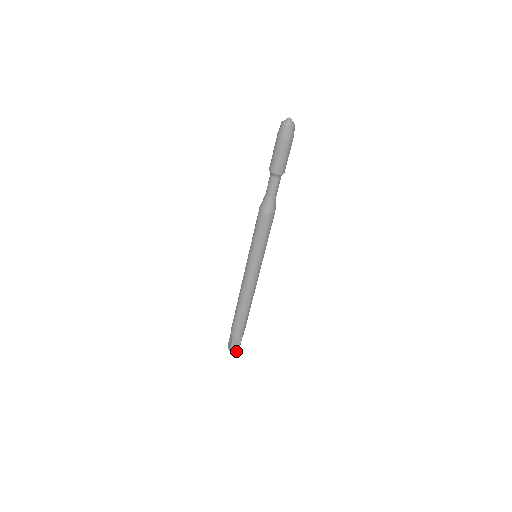
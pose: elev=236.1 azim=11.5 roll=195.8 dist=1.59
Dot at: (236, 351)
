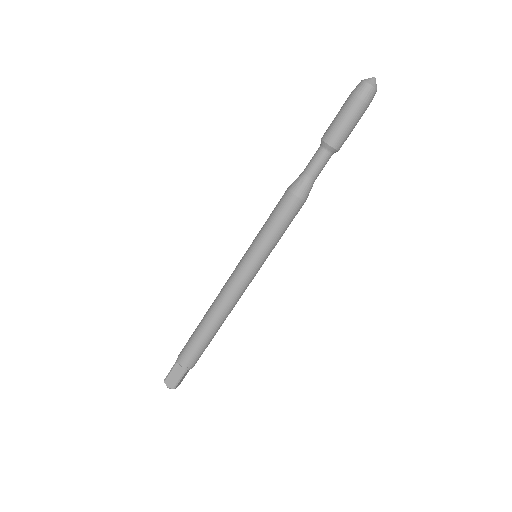
Dot at: (178, 385)
